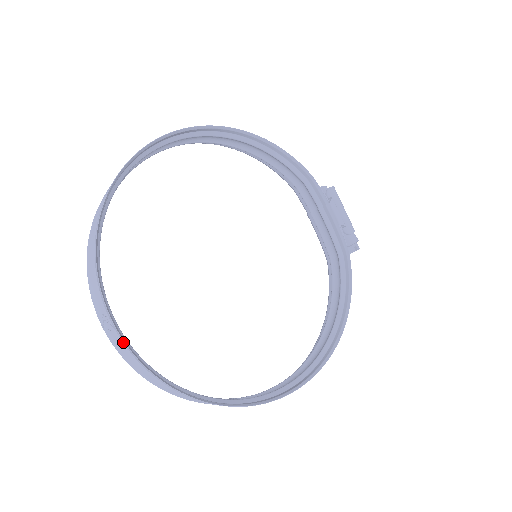
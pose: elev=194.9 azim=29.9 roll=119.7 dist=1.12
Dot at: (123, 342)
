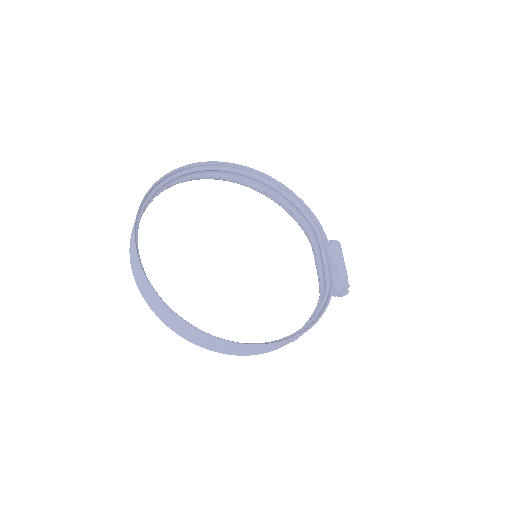
Dot at: (135, 245)
